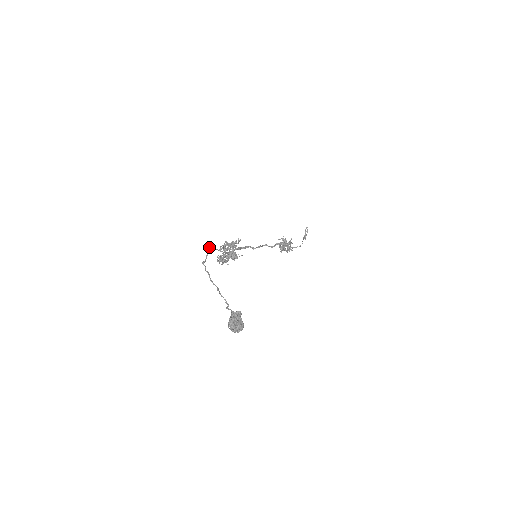
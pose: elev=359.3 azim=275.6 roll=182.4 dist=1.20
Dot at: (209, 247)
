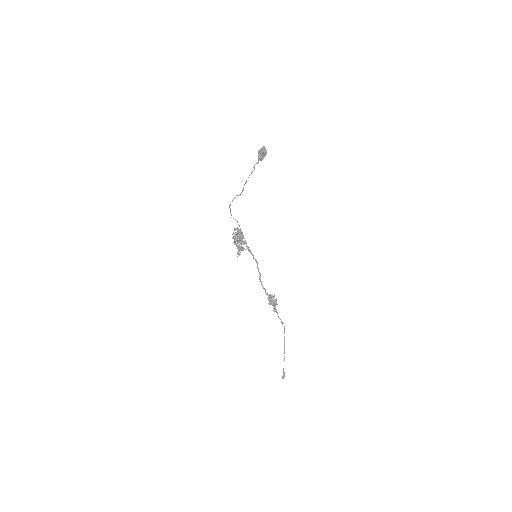
Dot at: (231, 215)
